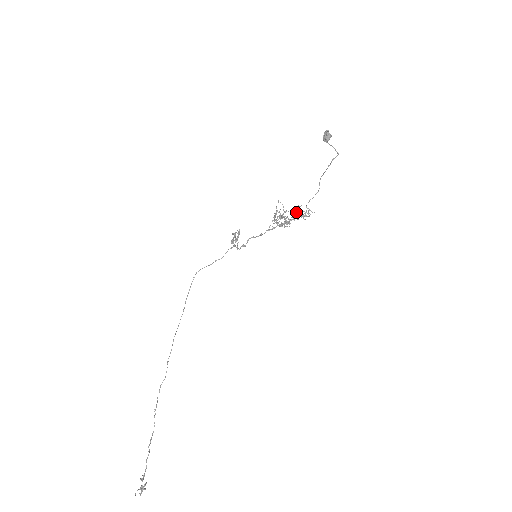
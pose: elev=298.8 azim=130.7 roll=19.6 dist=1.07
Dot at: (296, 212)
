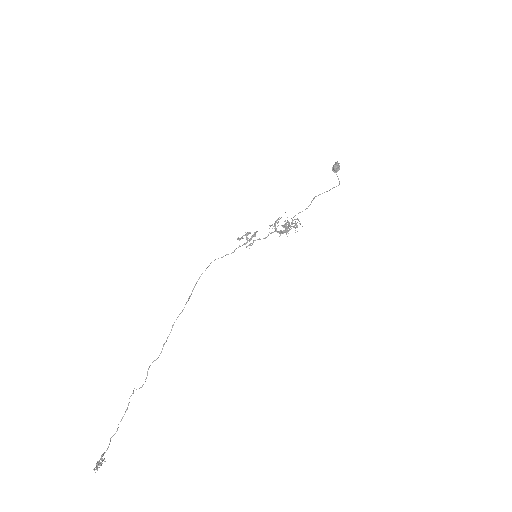
Dot at: (292, 223)
